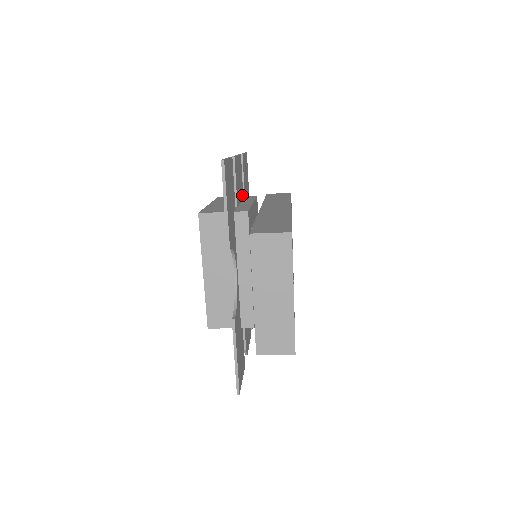
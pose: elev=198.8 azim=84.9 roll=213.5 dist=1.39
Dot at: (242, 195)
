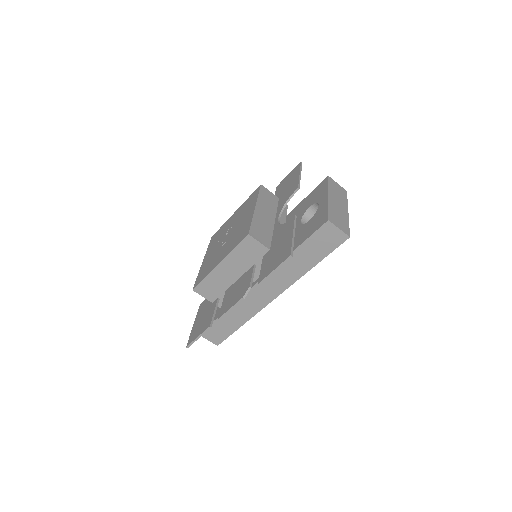
Dot at: occluded
